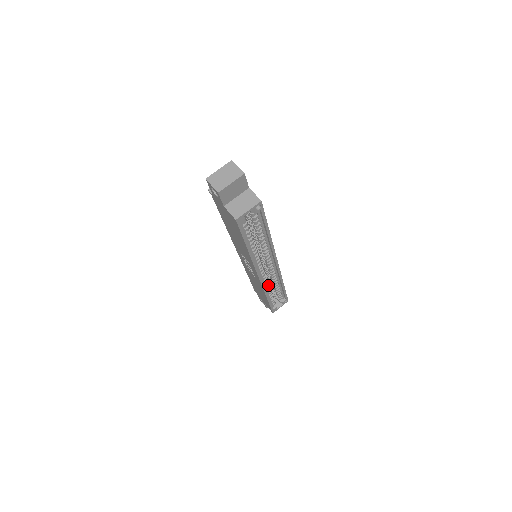
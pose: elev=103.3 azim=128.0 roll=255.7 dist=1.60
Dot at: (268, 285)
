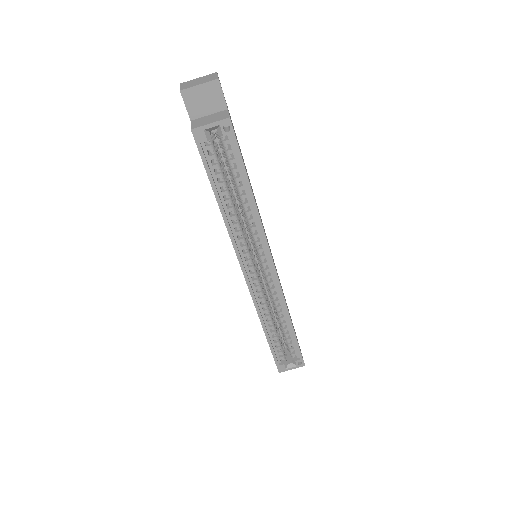
Dot at: (266, 309)
